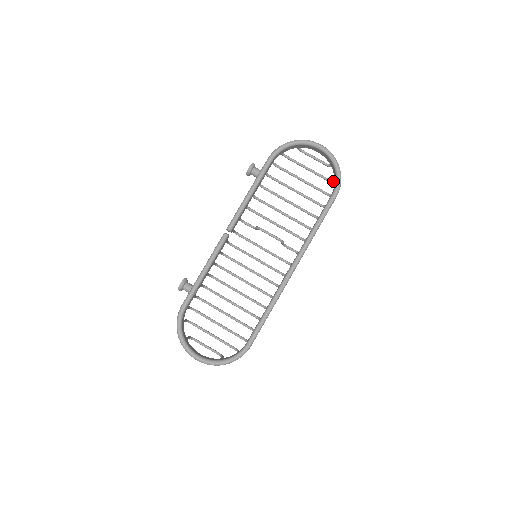
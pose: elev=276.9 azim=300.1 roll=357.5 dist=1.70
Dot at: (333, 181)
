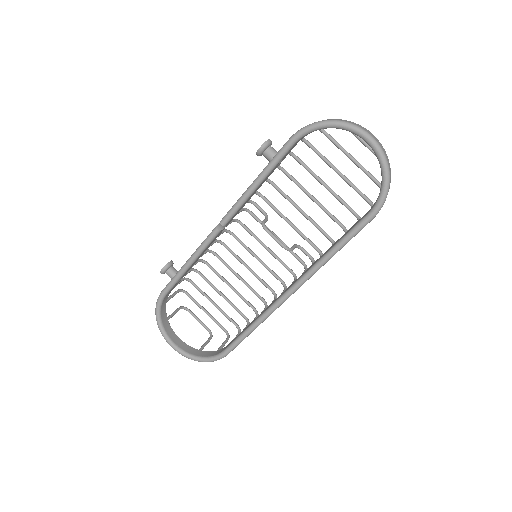
Dot at: occluded
